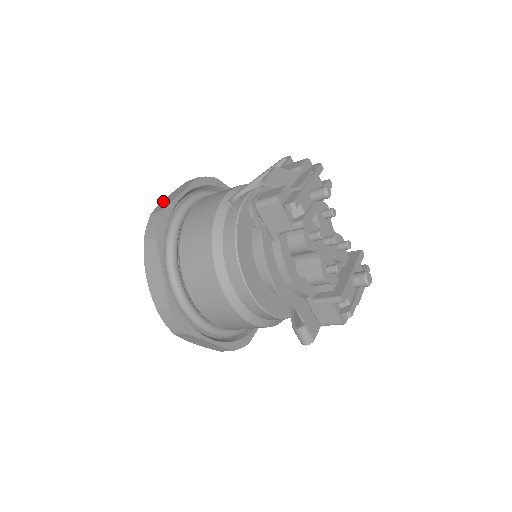
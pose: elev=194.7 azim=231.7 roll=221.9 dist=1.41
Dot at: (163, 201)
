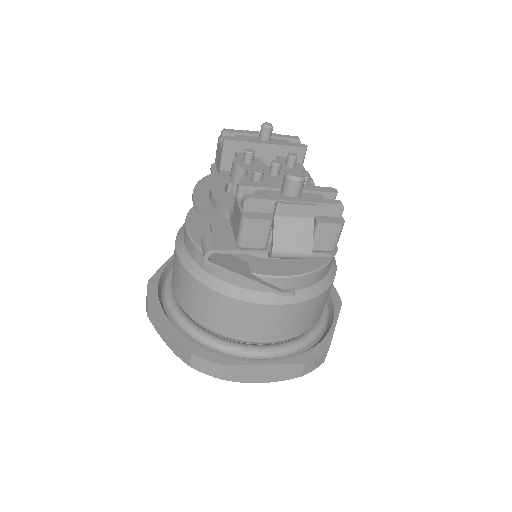
Dot at: occluded
